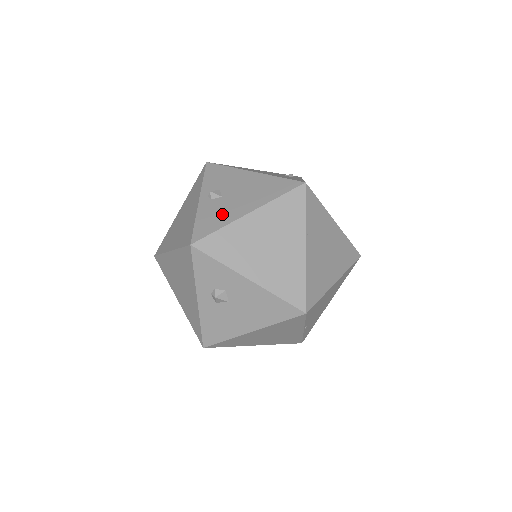
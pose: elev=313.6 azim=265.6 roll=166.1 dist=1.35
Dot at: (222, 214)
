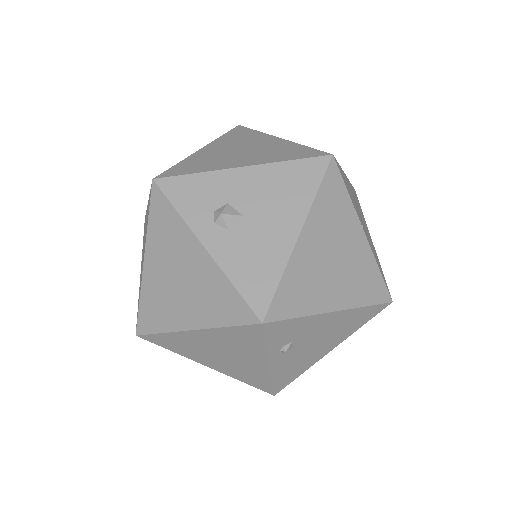
Dot at: occluded
